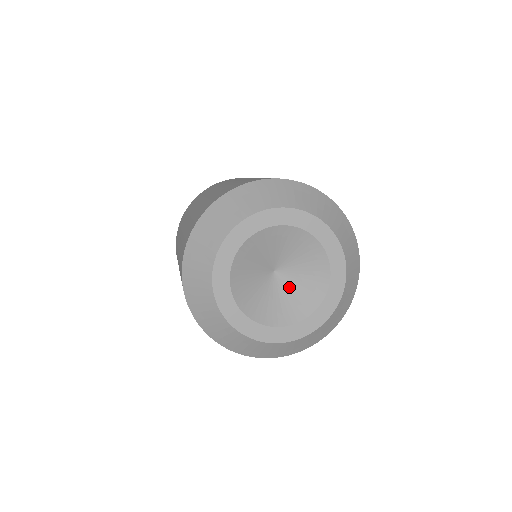
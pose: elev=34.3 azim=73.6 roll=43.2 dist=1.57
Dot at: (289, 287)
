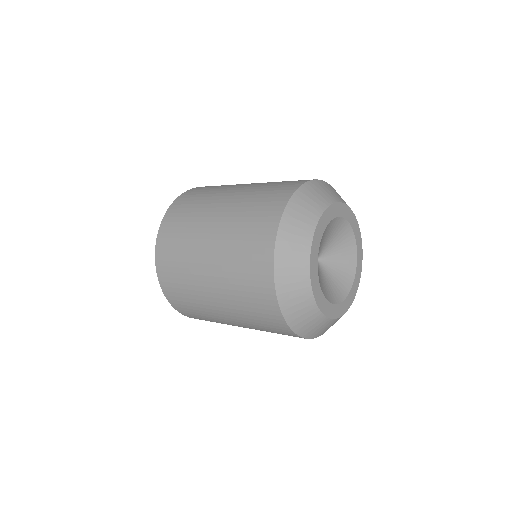
Dot at: (330, 271)
